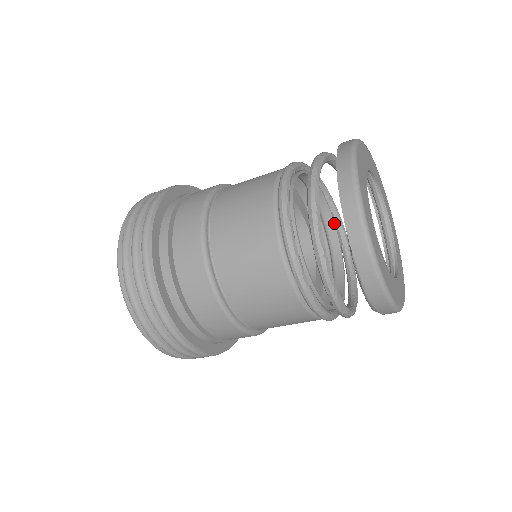
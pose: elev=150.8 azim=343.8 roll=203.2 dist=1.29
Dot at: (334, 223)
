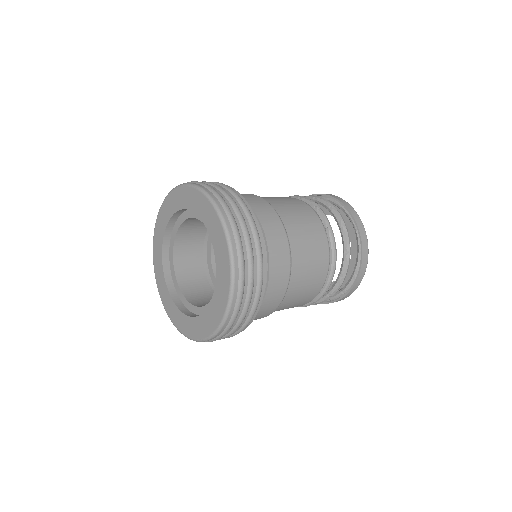
Dot at: occluded
